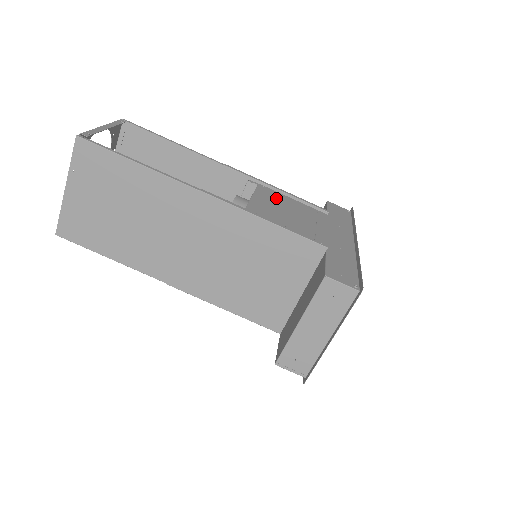
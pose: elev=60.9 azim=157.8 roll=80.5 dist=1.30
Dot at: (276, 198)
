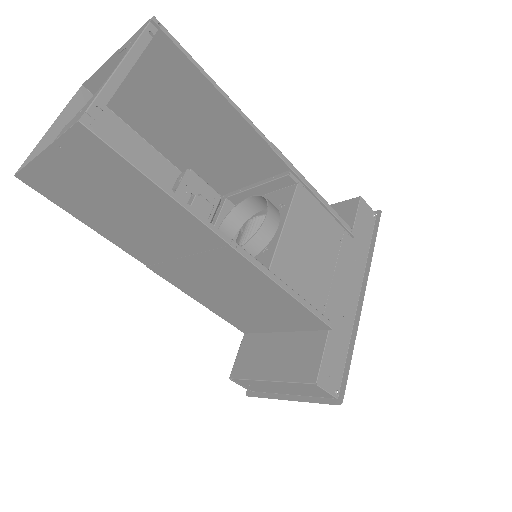
Dot at: (310, 215)
